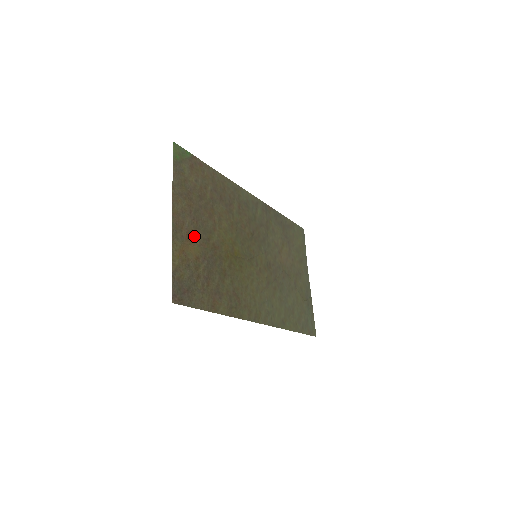
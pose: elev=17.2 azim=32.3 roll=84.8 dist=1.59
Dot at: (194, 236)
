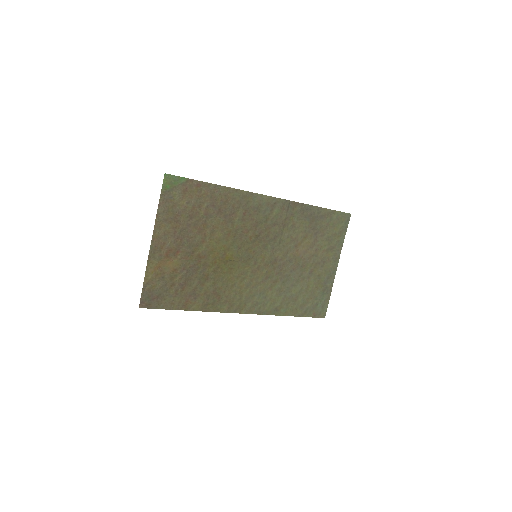
Dot at: (175, 252)
